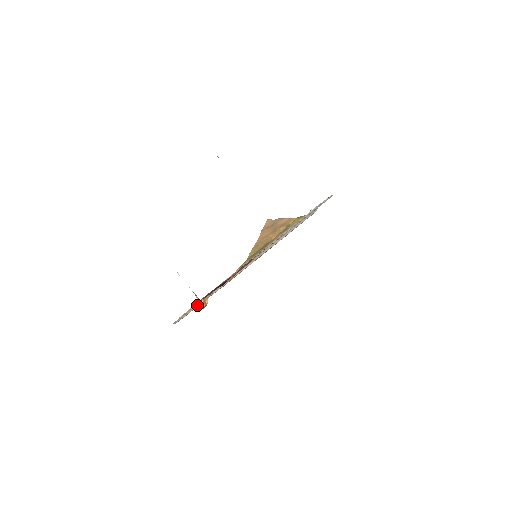
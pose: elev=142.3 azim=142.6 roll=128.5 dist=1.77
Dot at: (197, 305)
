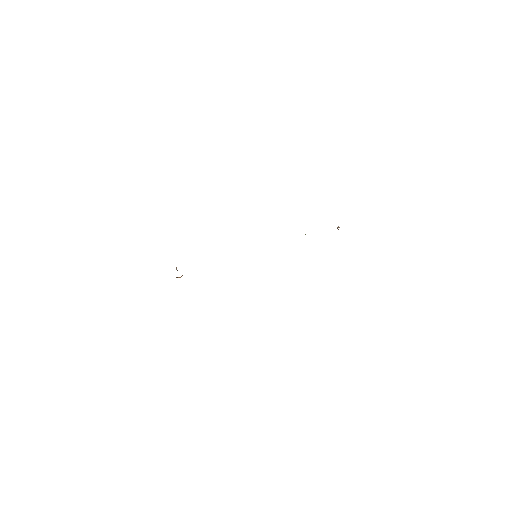
Dot at: occluded
